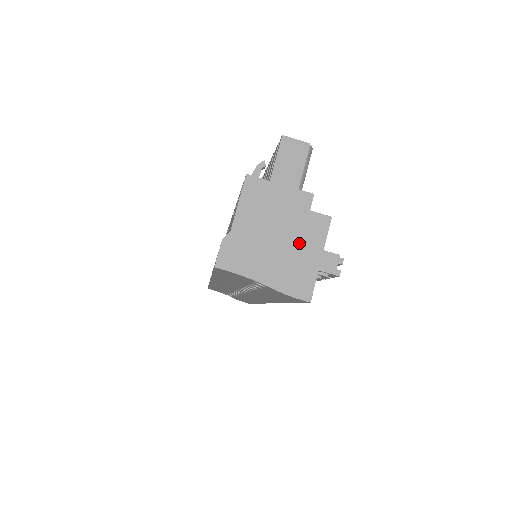
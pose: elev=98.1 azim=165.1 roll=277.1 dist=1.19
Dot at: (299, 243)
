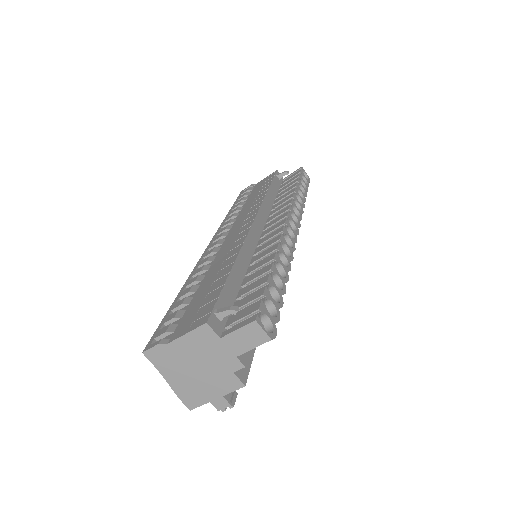
Dot at: (209, 382)
